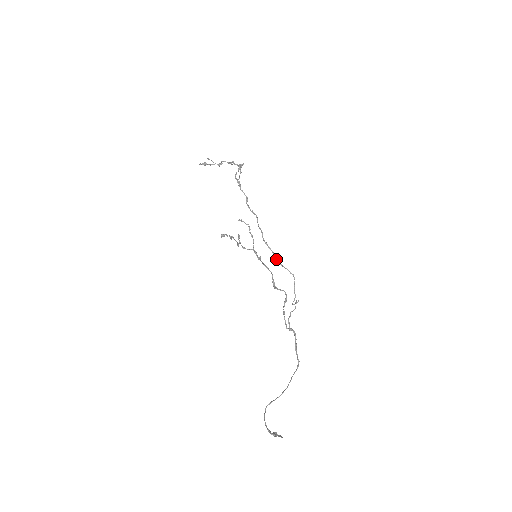
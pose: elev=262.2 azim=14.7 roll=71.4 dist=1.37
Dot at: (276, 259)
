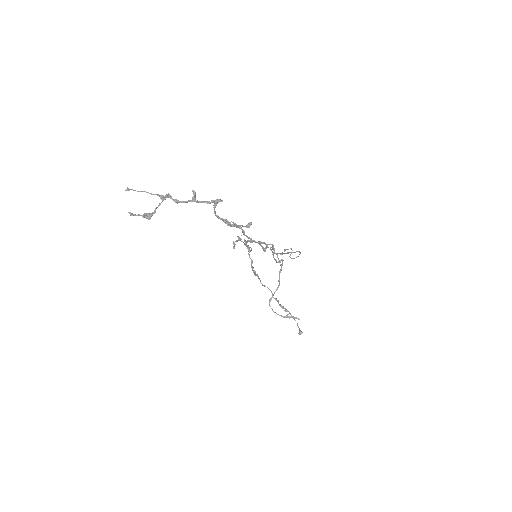
Dot at: occluded
